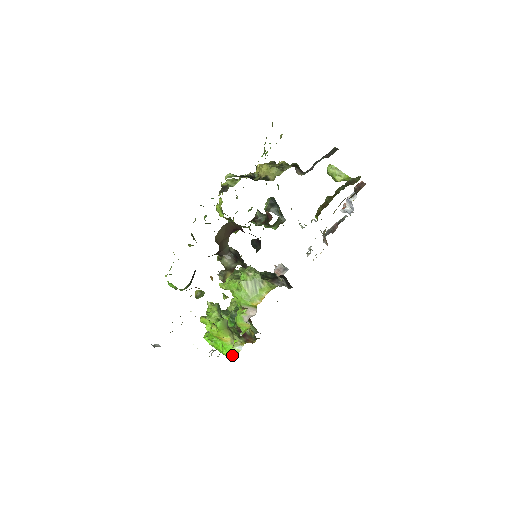
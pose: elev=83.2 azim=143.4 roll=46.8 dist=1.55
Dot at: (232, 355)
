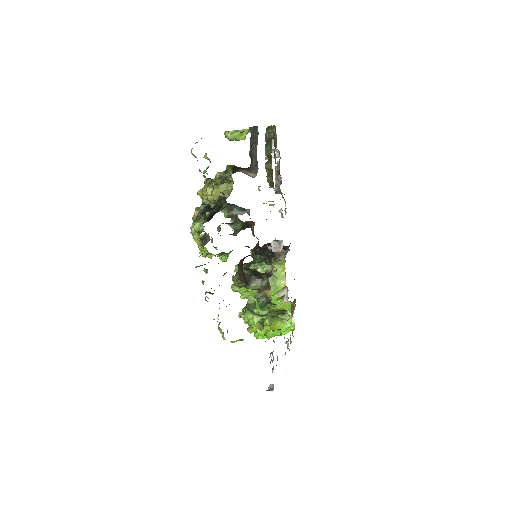
Dot at: occluded
